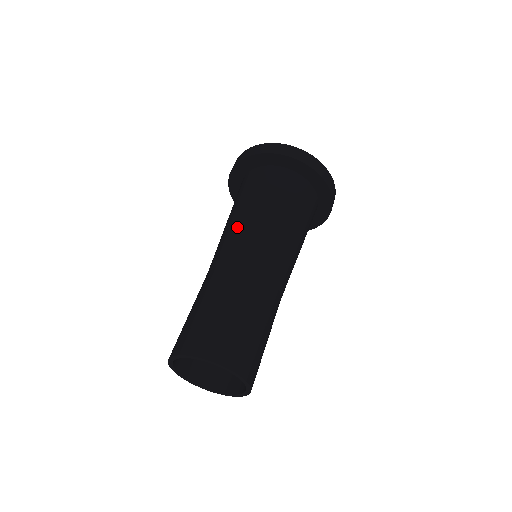
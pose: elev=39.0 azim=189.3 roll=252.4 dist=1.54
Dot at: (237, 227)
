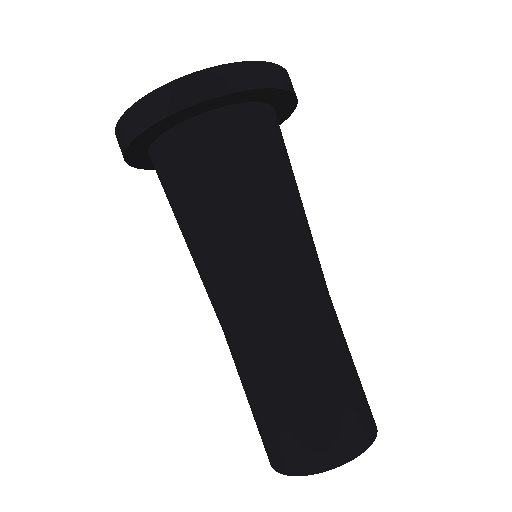
Dot at: (199, 271)
